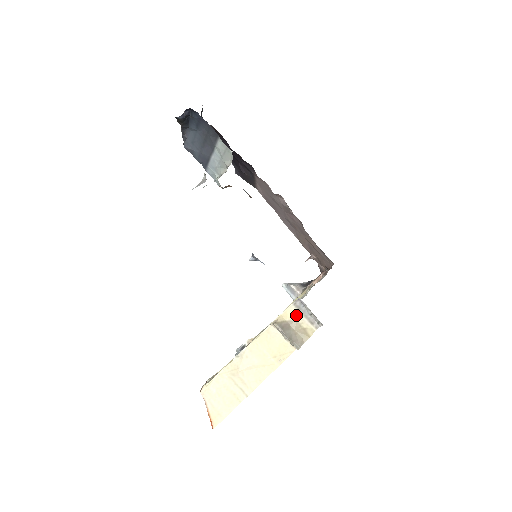
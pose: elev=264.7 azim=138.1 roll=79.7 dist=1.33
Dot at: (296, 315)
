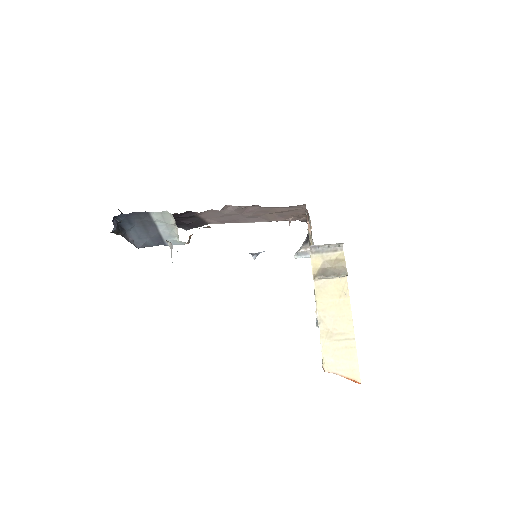
Dot at: (321, 258)
